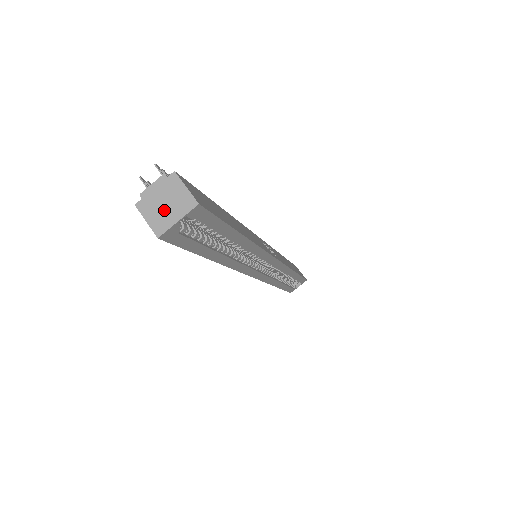
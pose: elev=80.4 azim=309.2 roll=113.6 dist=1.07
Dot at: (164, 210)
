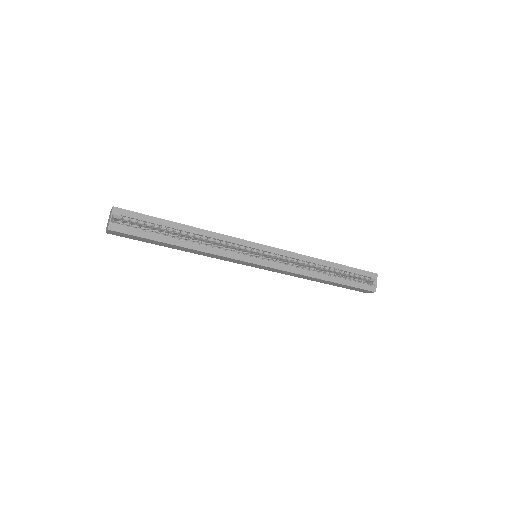
Dot at: occluded
